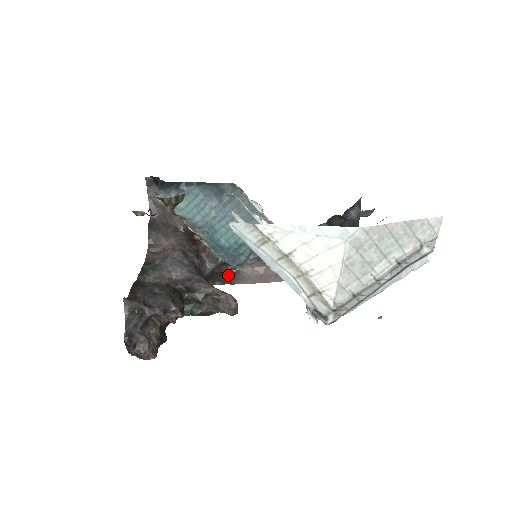
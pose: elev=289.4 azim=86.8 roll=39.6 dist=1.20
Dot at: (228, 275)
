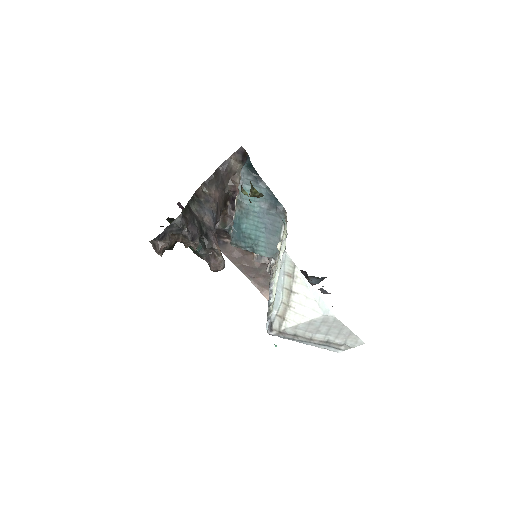
Dot at: (220, 239)
